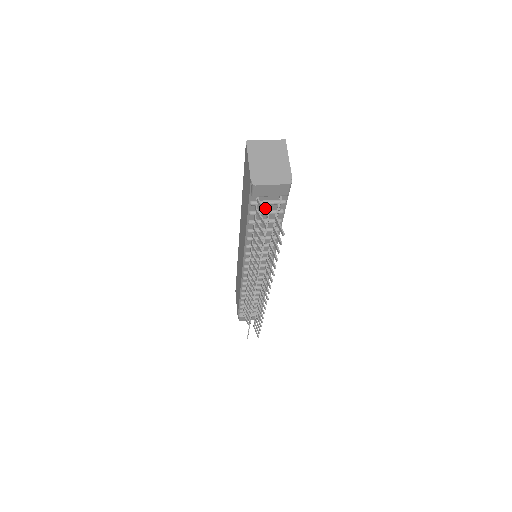
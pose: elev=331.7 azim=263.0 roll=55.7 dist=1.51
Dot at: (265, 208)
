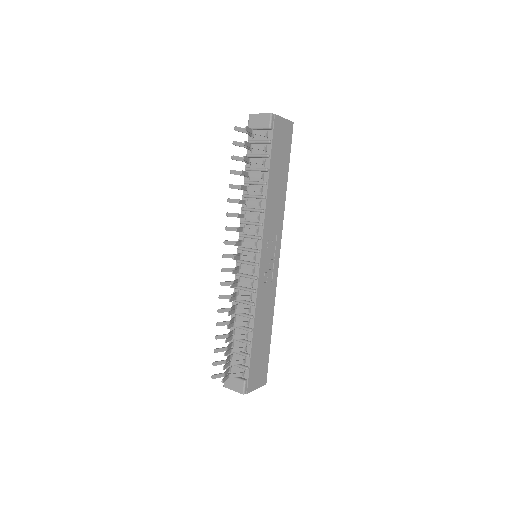
Dot at: (258, 152)
